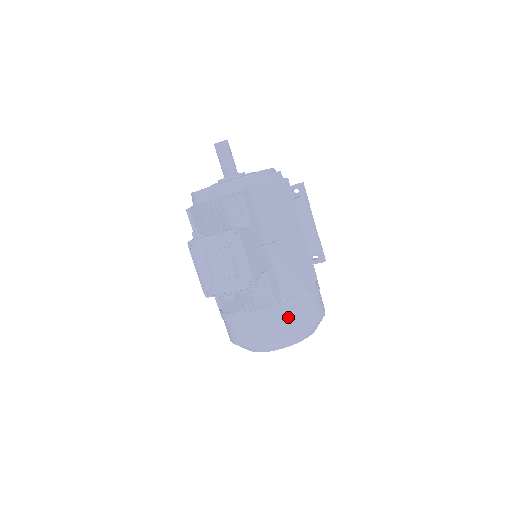
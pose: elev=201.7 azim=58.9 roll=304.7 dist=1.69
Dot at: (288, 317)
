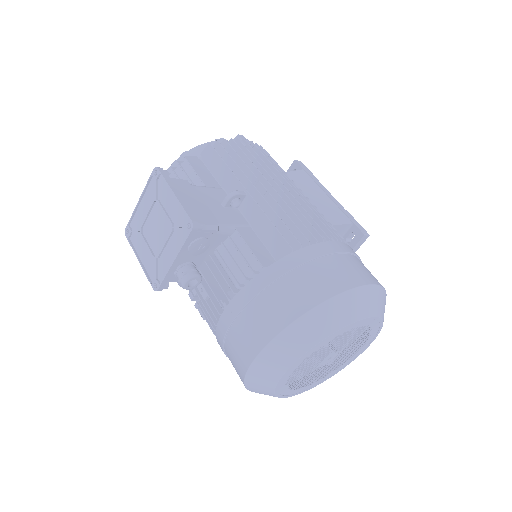
Dot at: (290, 283)
